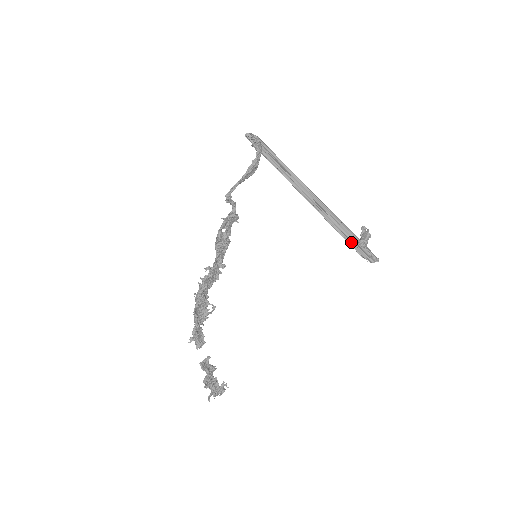
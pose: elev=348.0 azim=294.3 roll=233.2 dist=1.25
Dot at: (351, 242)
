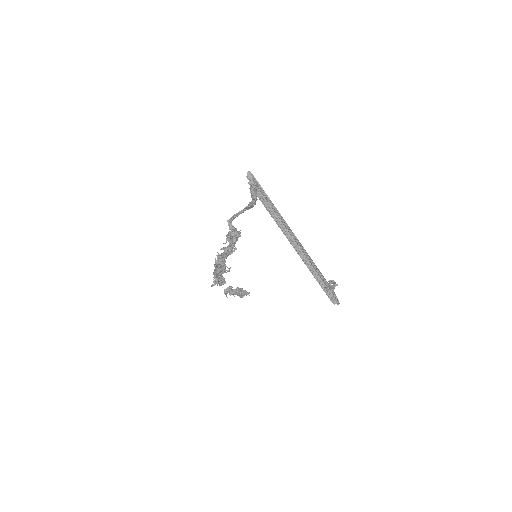
Dot at: (320, 285)
